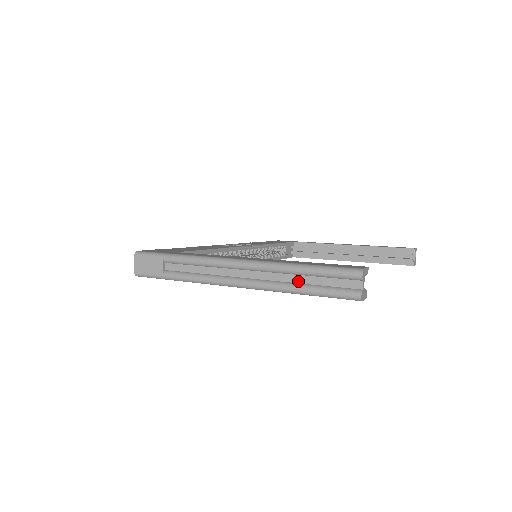
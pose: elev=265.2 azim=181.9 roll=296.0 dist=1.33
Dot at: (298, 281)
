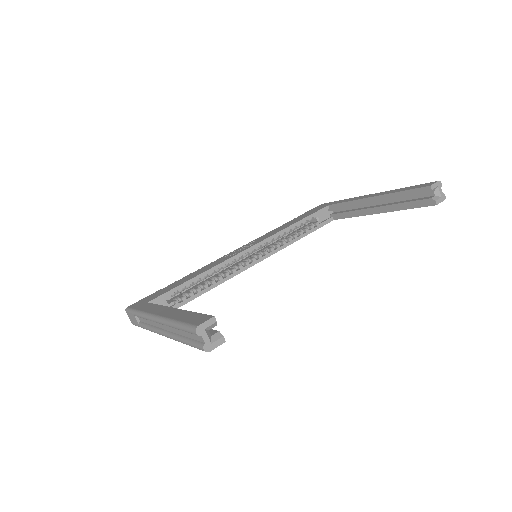
Dot at: (181, 334)
